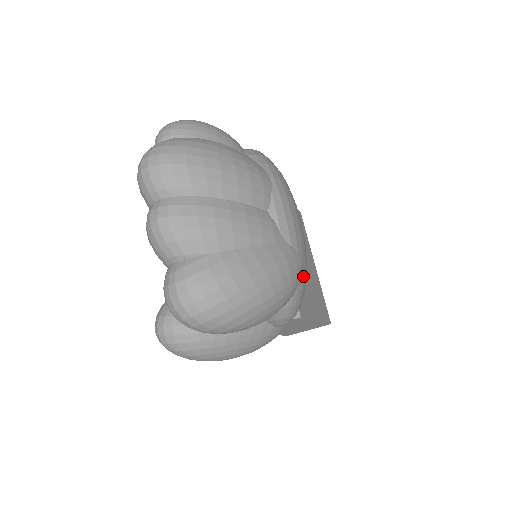
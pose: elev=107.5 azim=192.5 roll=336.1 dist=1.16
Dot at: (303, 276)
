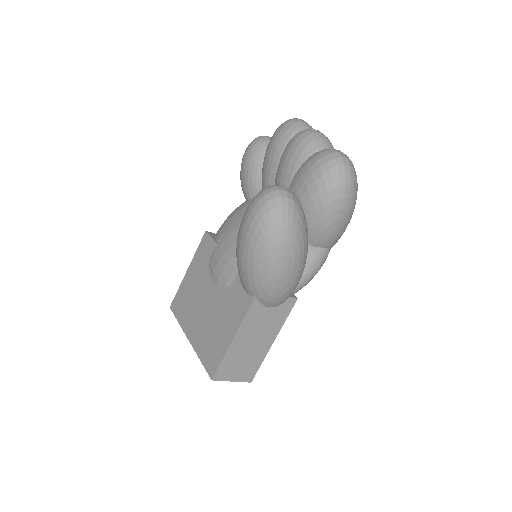
Dot at: occluded
